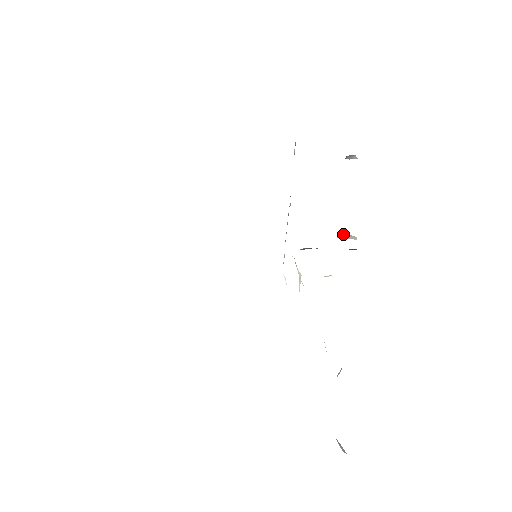
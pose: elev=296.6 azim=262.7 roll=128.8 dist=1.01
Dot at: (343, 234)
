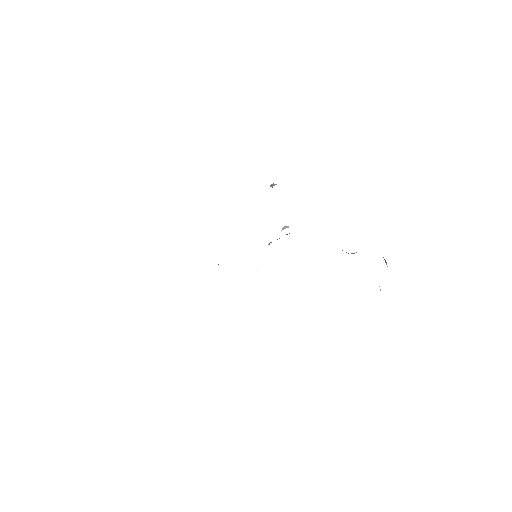
Dot at: (283, 227)
